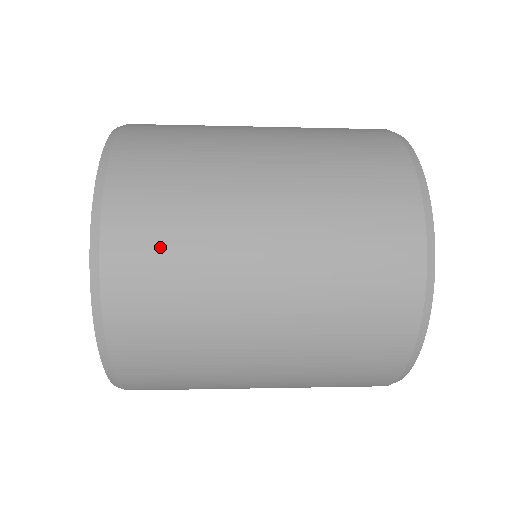
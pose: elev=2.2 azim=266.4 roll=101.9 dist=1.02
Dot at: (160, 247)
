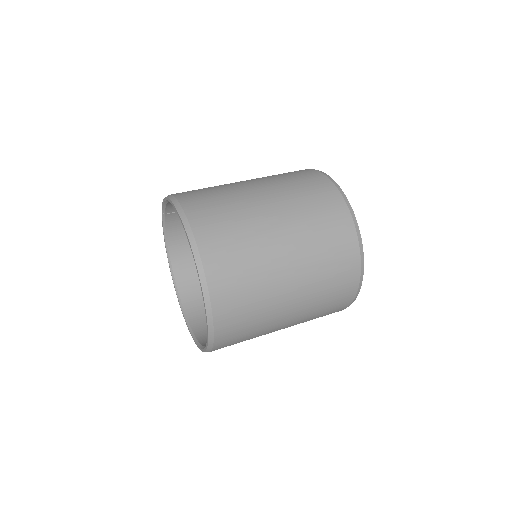
Dot at: (228, 243)
